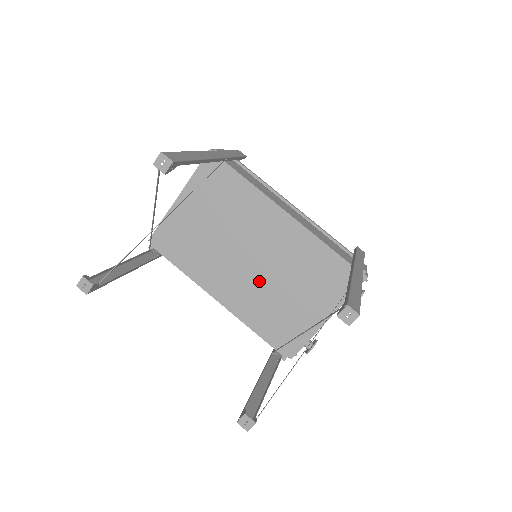
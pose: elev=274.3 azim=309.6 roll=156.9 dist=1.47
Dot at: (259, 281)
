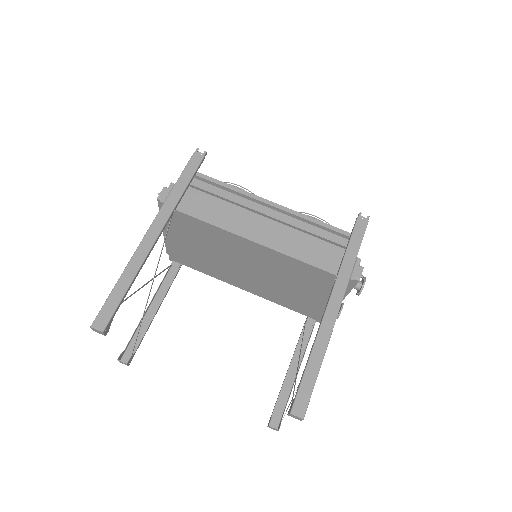
Dot at: (266, 281)
